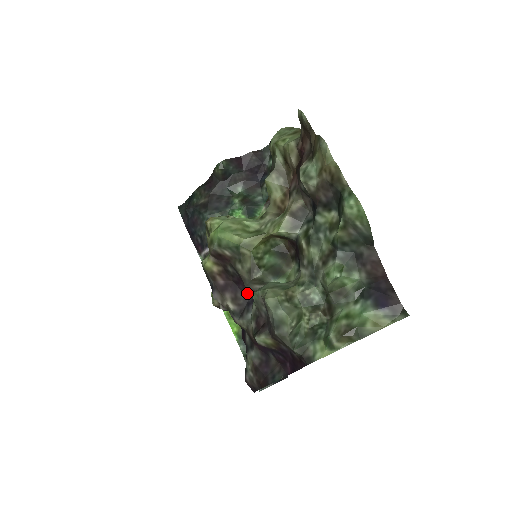
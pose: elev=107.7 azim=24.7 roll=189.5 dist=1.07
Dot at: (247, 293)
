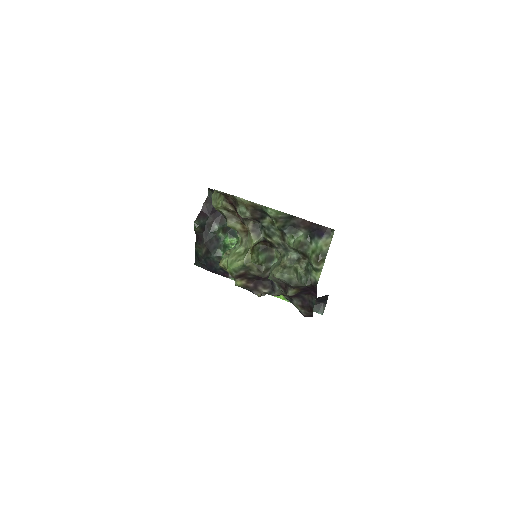
Dot at: (267, 279)
